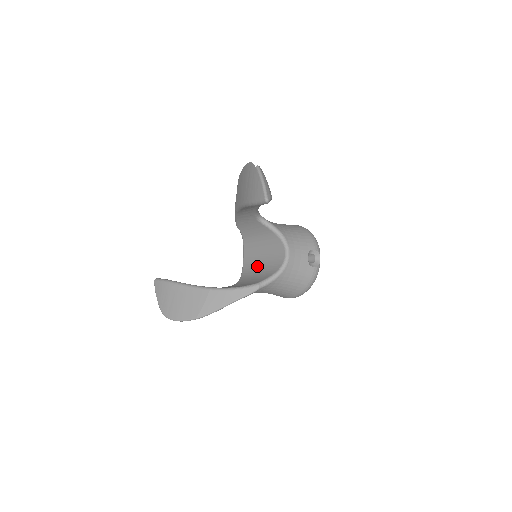
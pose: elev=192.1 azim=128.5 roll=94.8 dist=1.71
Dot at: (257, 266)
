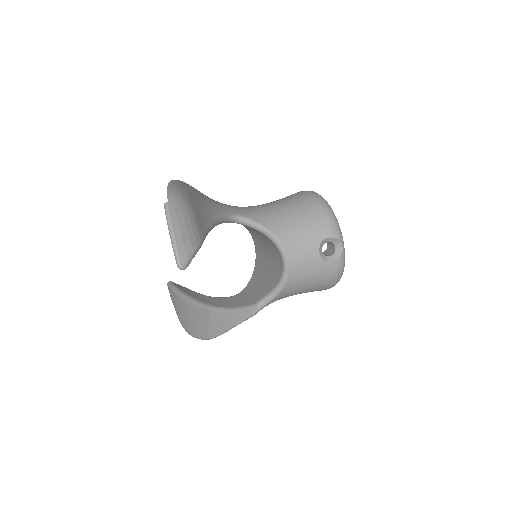
Dot at: (264, 263)
